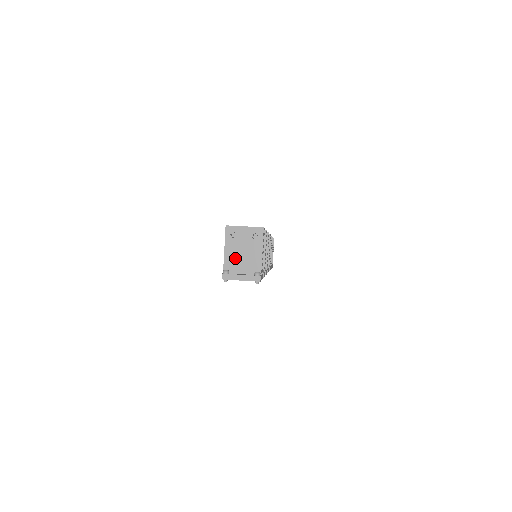
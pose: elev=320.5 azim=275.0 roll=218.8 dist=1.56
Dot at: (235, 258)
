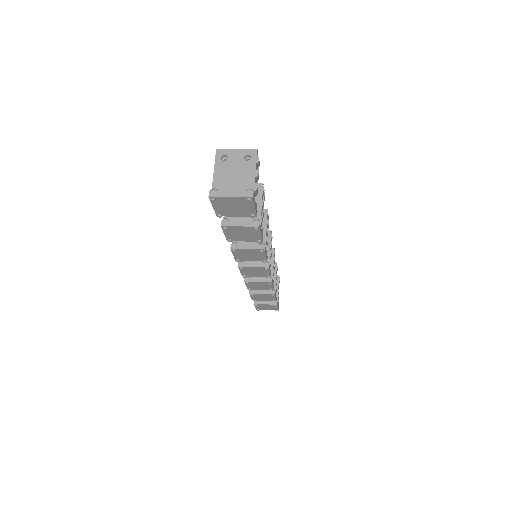
Dot at: (225, 180)
